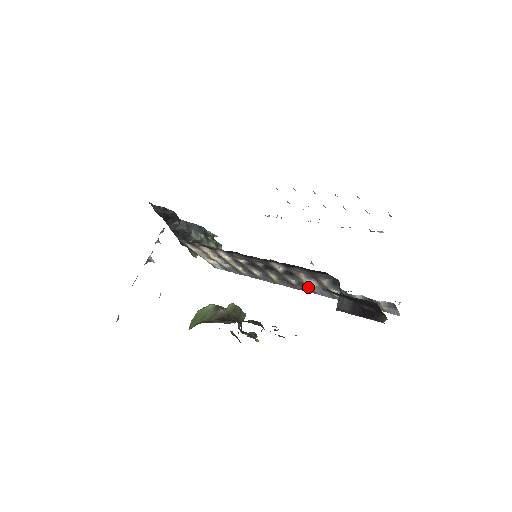
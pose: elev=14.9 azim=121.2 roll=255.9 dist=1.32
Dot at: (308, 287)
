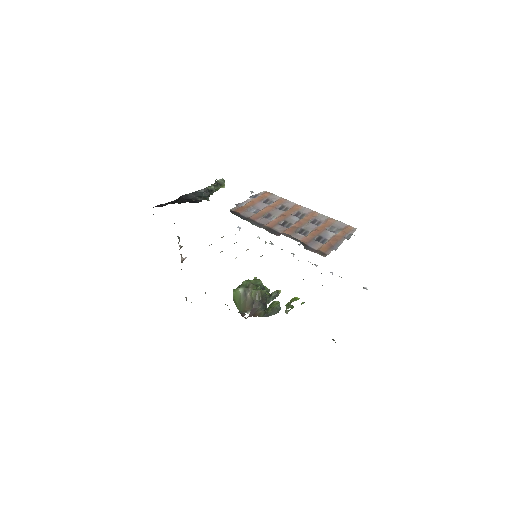
Dot at: occluded
